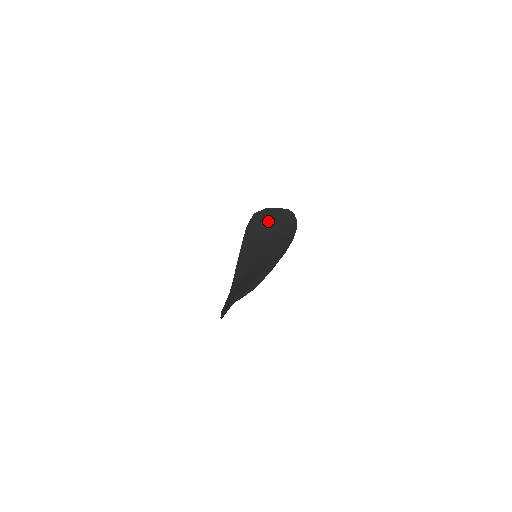
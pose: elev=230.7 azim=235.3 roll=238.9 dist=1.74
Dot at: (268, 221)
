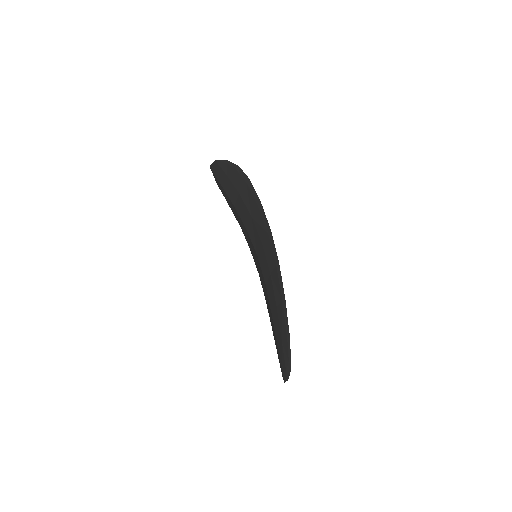
Dot at: (232, 189)
